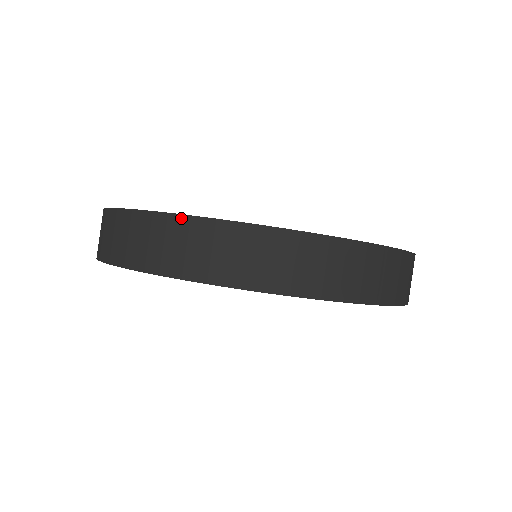
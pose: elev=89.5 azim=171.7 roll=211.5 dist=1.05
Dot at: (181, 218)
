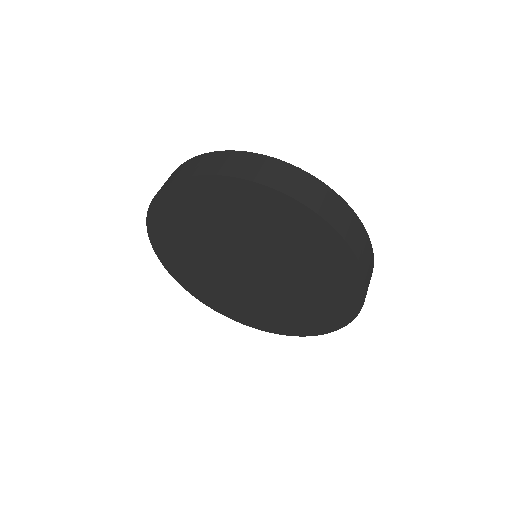
Dot at: (245, 153)
